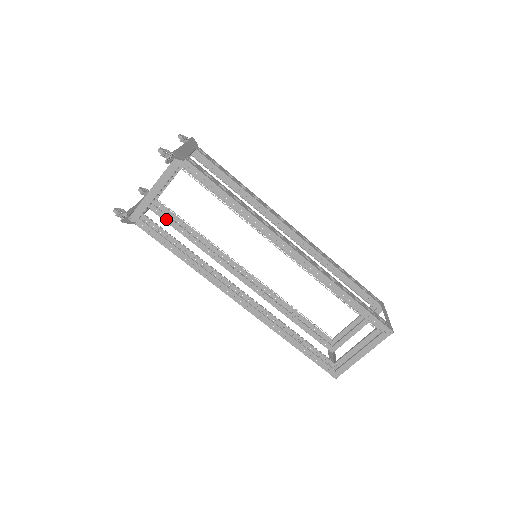
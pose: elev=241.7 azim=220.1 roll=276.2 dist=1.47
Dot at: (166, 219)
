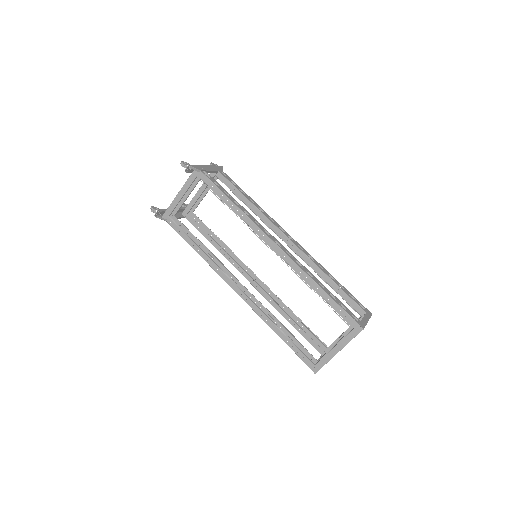
Dot at: (196, 226)
